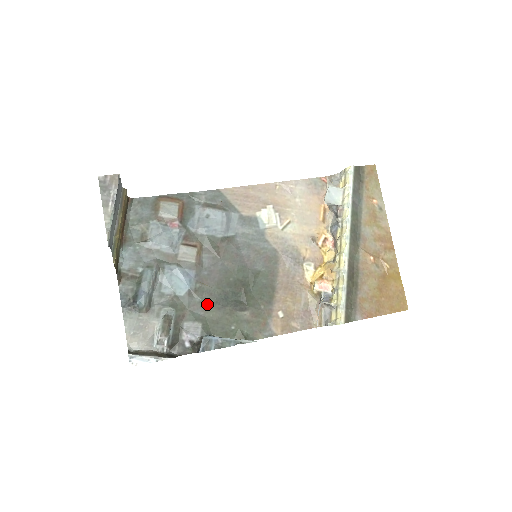
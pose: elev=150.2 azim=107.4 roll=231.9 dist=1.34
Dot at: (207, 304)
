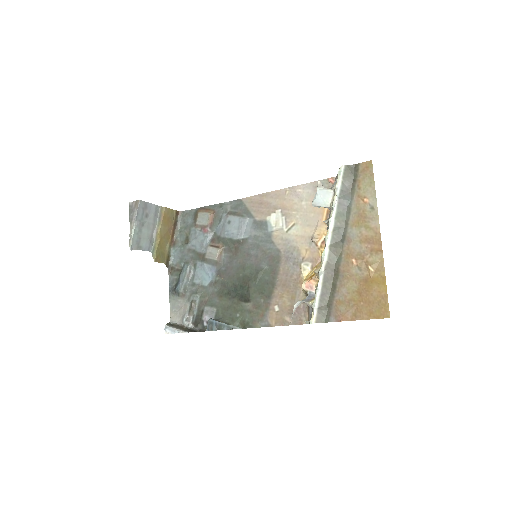
Dot at: (222, 294)
